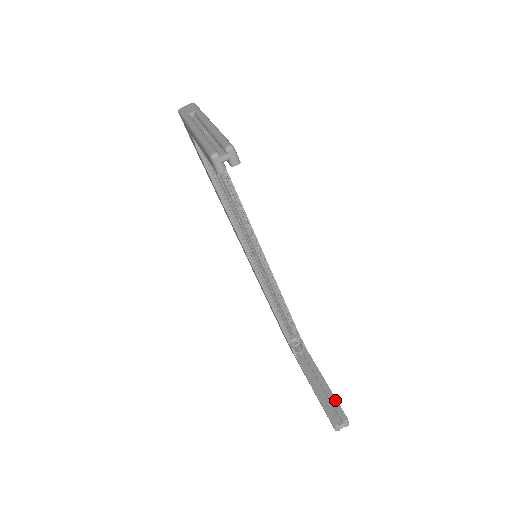
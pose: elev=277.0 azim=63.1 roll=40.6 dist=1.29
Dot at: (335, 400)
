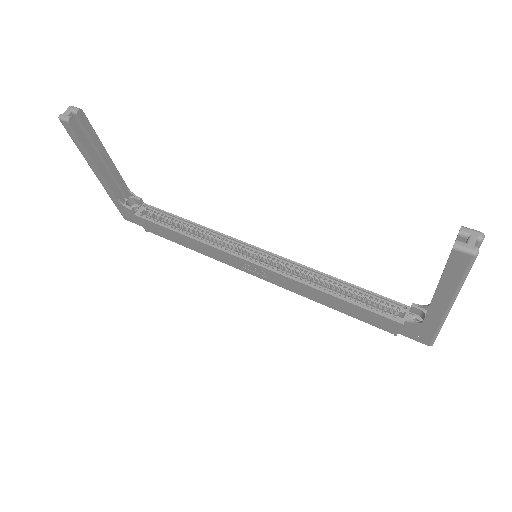
Dot at: occluded
